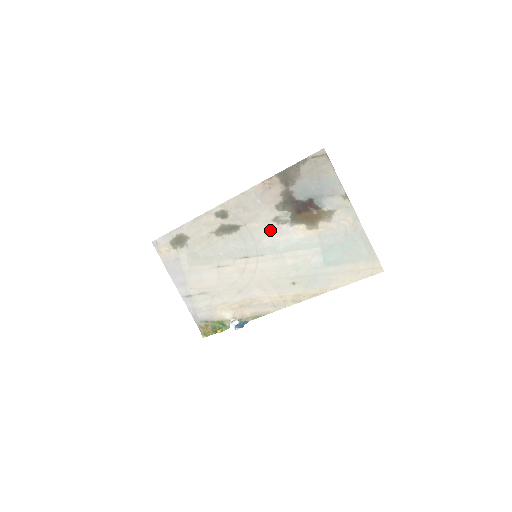
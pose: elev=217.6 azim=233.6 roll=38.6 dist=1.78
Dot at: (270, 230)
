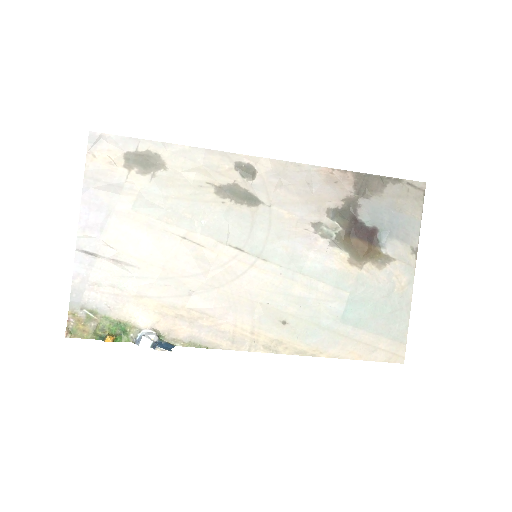
Dot at: (300, 234)
